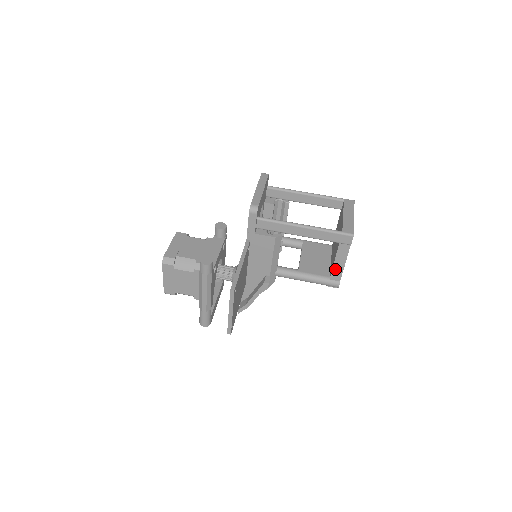
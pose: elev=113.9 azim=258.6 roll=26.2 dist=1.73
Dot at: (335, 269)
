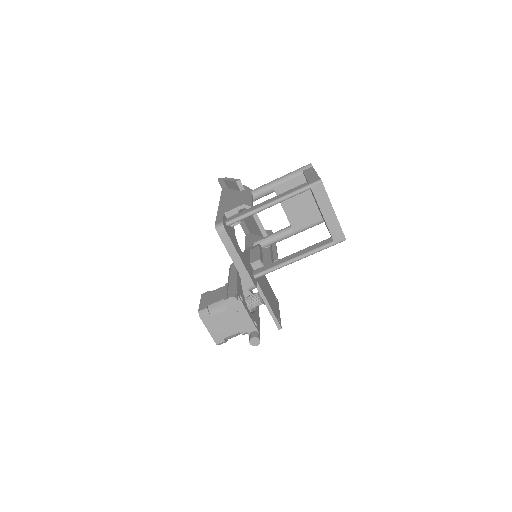
Dot at: occluded
